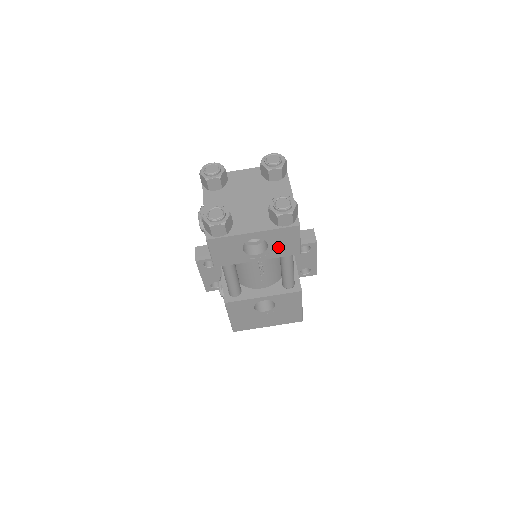
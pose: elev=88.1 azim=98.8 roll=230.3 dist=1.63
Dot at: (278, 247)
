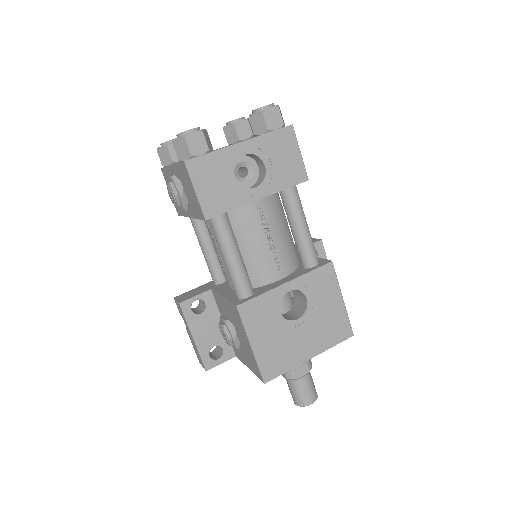
Dot at: (278, 169)
